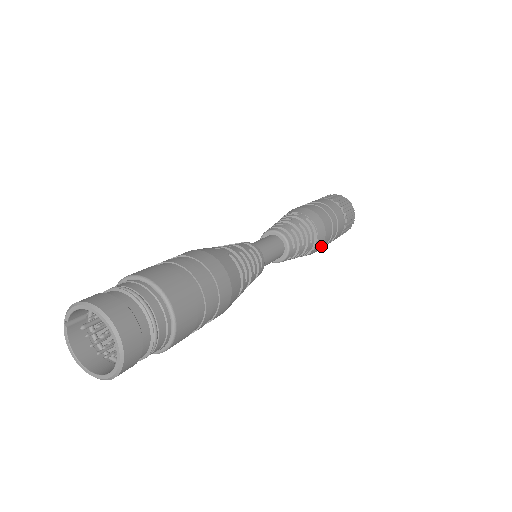
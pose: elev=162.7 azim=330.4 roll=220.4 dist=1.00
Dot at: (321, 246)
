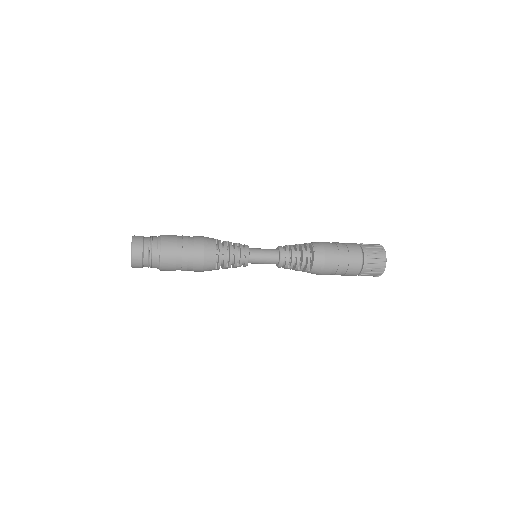
Dot at: (324, 257)
